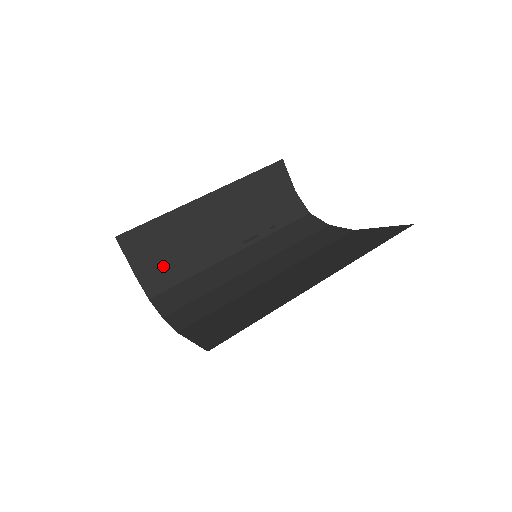
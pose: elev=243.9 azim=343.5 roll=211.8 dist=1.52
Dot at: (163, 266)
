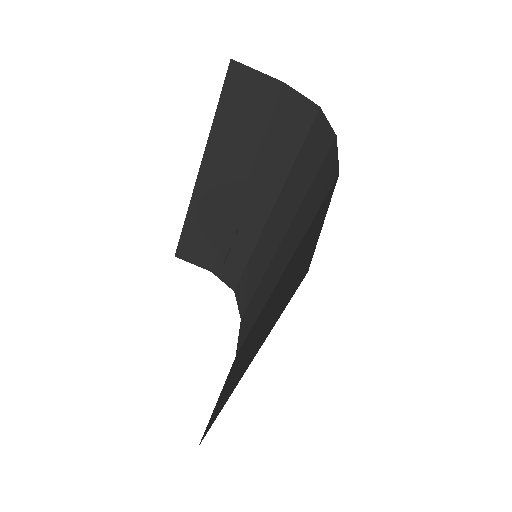
Dot at: (224, 258)
